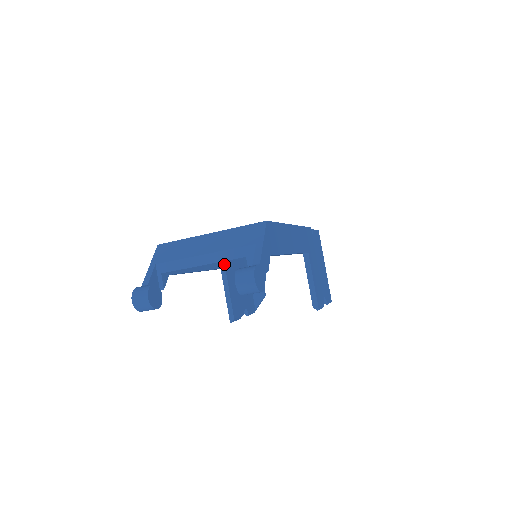
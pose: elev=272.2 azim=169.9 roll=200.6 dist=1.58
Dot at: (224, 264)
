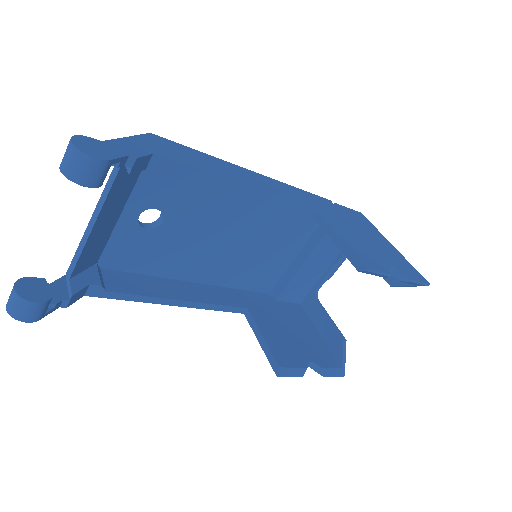
Dot at: (244, 304)
